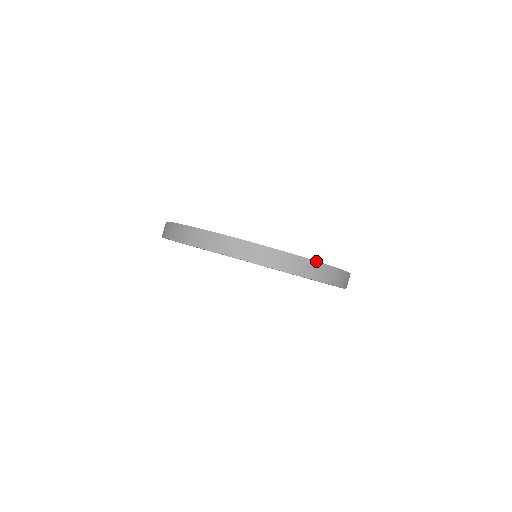
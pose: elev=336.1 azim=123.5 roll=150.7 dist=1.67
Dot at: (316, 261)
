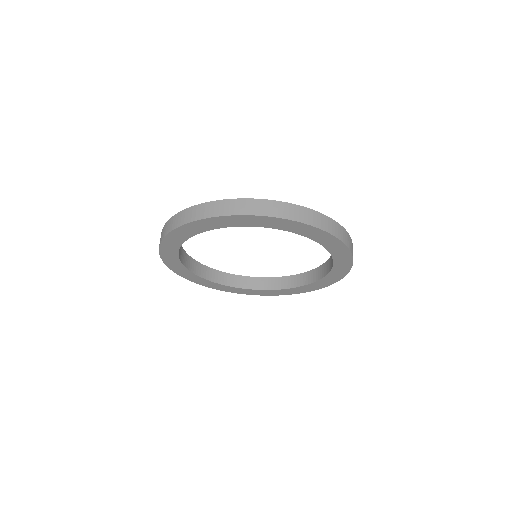
Dot at: (337, 222)
